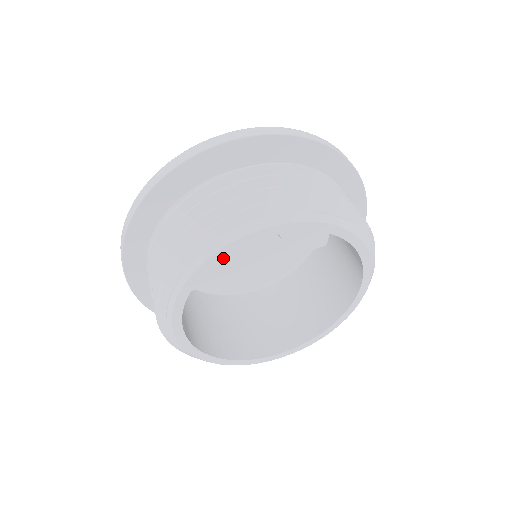
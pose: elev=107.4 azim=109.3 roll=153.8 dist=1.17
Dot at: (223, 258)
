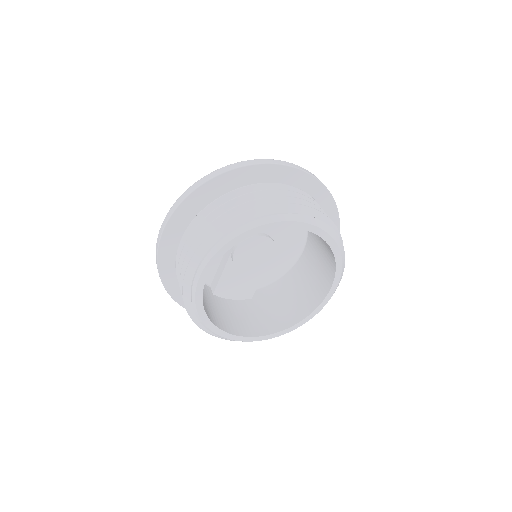
Dot at: occluded
